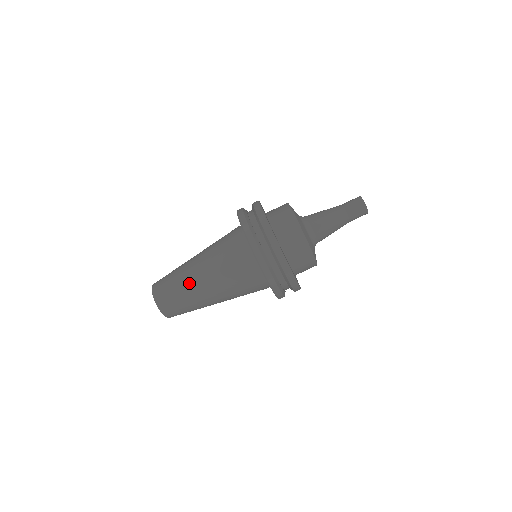
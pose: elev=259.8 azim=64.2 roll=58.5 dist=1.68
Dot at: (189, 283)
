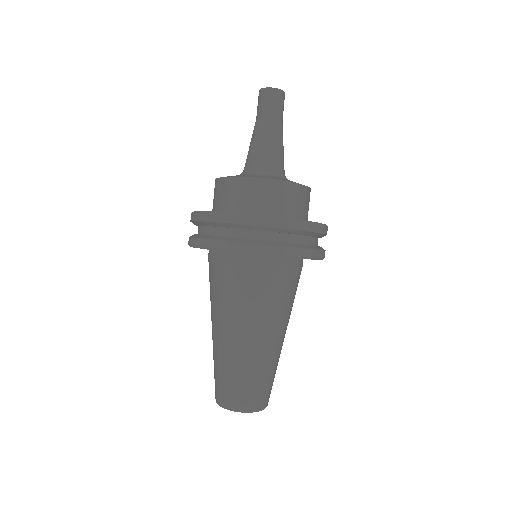
Dot at: (213, 347)
